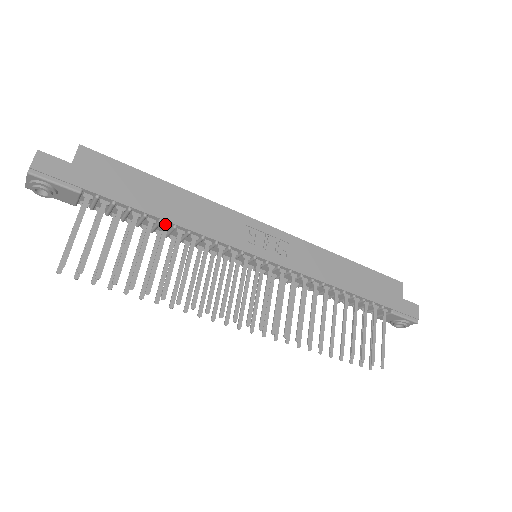
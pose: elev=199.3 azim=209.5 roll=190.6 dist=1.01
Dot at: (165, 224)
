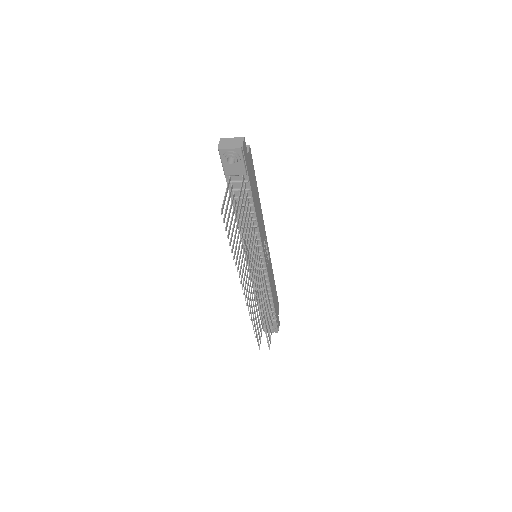
Dot at: (252, 215)
